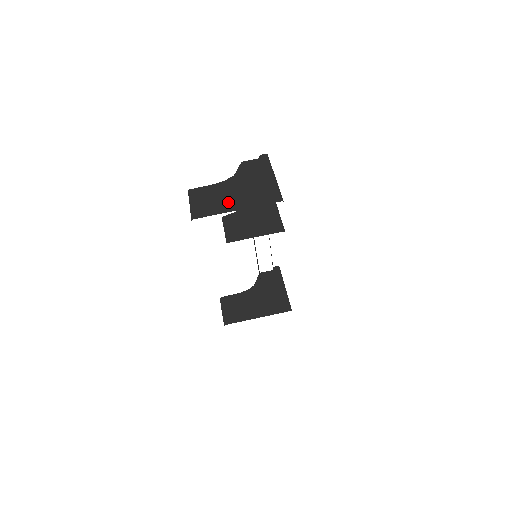
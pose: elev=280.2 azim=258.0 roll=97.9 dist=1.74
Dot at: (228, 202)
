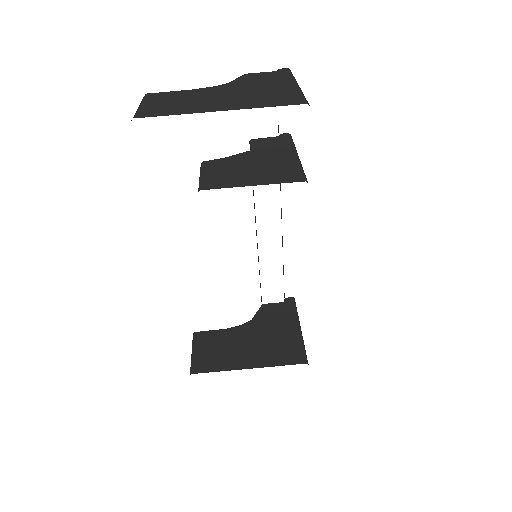
Dot at: (207, 103)
